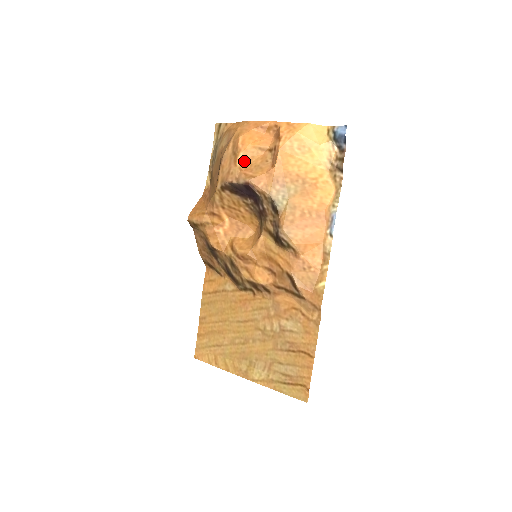
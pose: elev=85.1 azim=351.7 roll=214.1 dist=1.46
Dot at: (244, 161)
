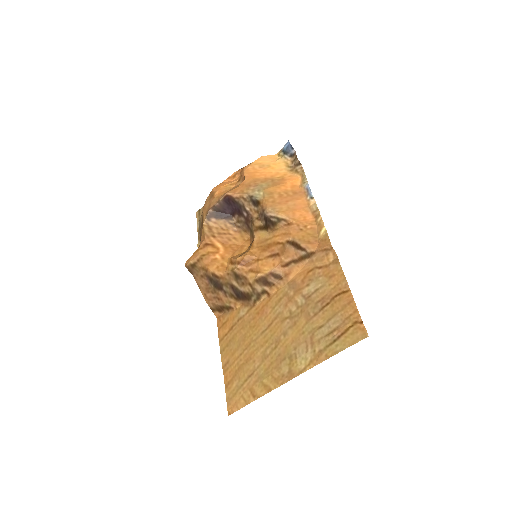
Dot at: (220, 194)
